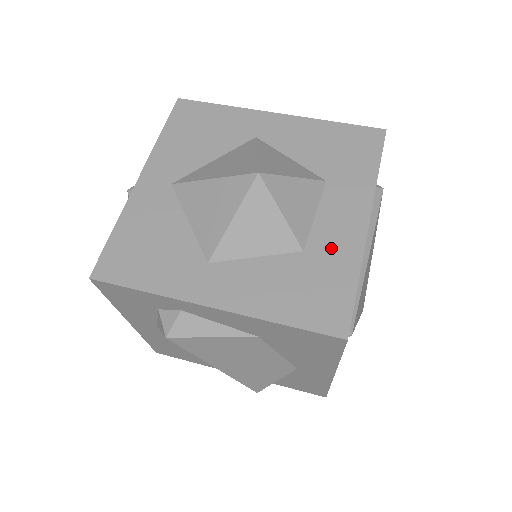
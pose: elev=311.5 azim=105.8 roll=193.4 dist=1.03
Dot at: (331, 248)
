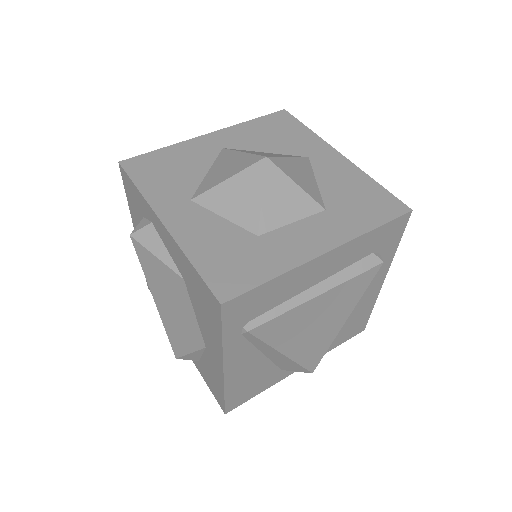
Dot at: (279, 247)
